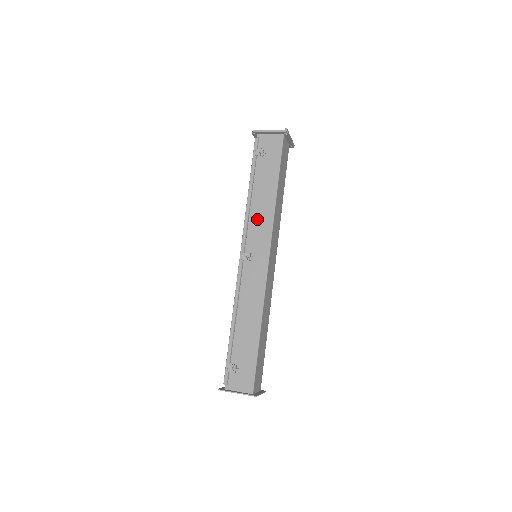
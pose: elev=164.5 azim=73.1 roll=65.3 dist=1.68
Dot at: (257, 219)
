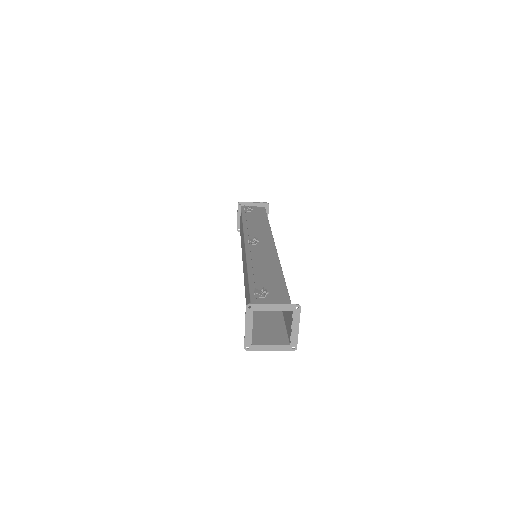
Dot at: (255, 230)
